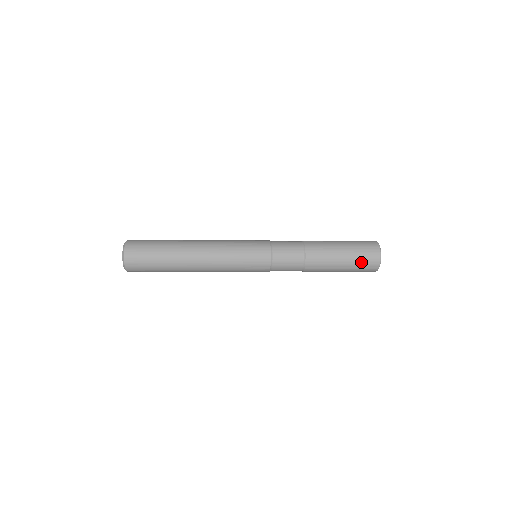
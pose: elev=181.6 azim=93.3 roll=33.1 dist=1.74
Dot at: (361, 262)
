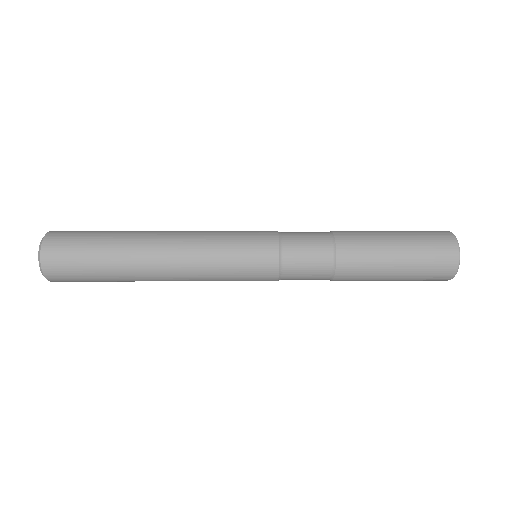
Dot at: (426, 270)
